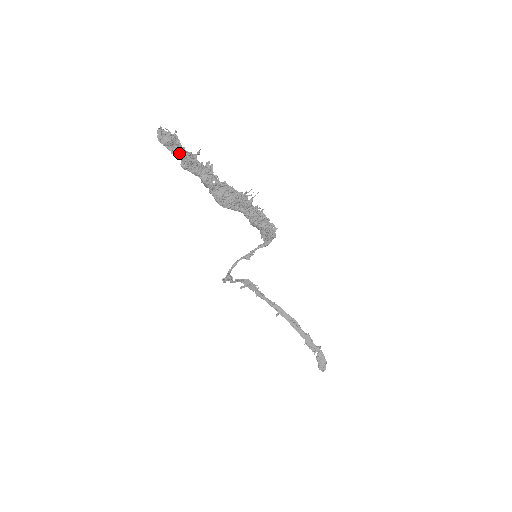
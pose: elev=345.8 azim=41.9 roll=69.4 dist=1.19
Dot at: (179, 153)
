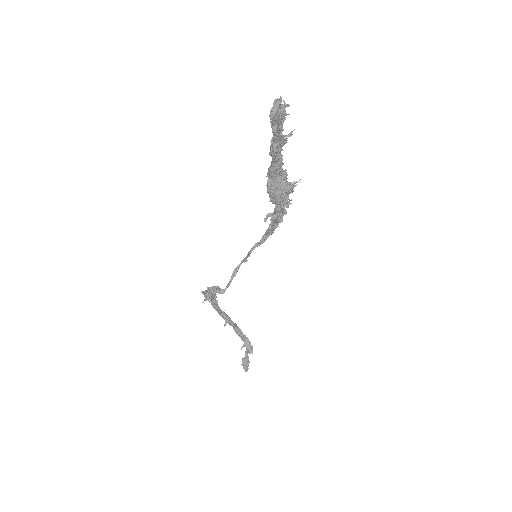
Dot at: (276, 133)
